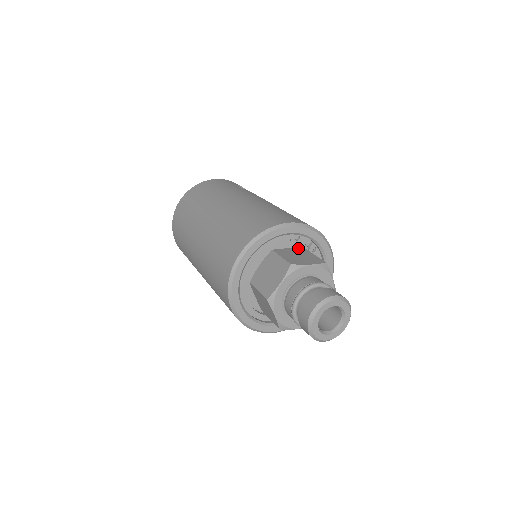
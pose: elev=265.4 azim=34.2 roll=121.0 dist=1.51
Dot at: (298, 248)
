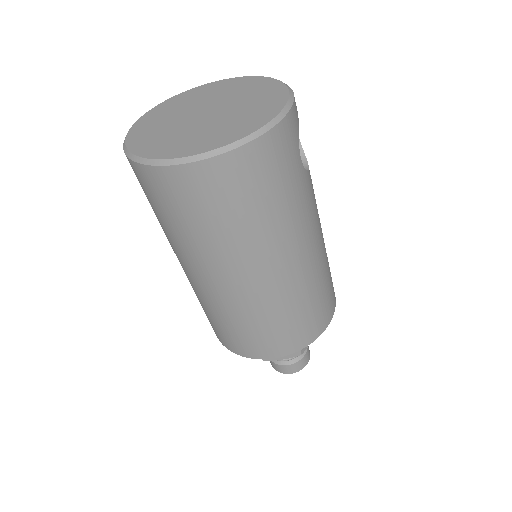
Dot at: occluded
